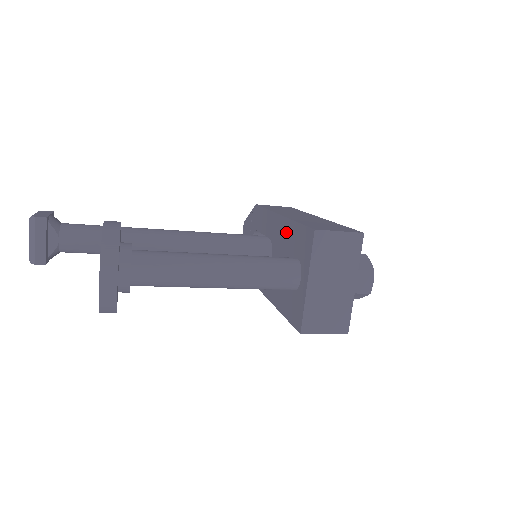
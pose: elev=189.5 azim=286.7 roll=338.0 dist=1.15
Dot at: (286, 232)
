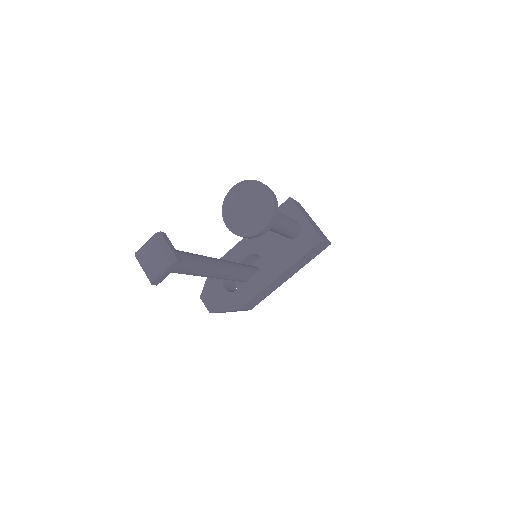
Dot at: occluded
